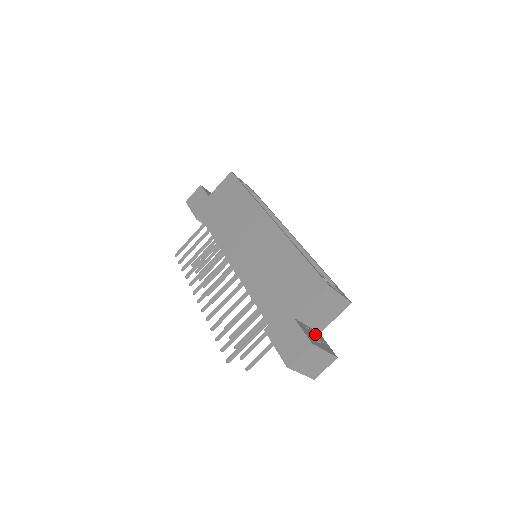
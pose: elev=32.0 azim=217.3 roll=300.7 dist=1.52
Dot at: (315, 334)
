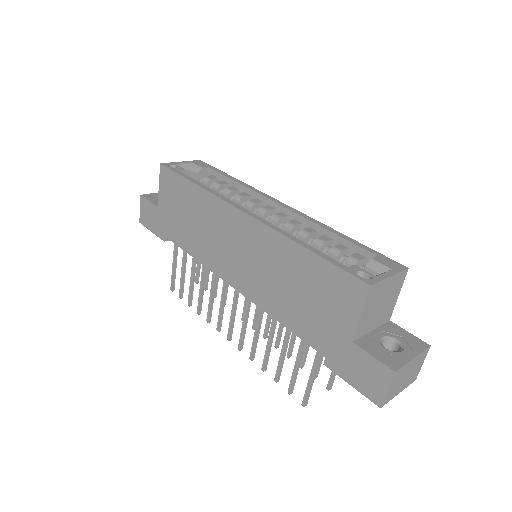
Dot at: (386, 334)
